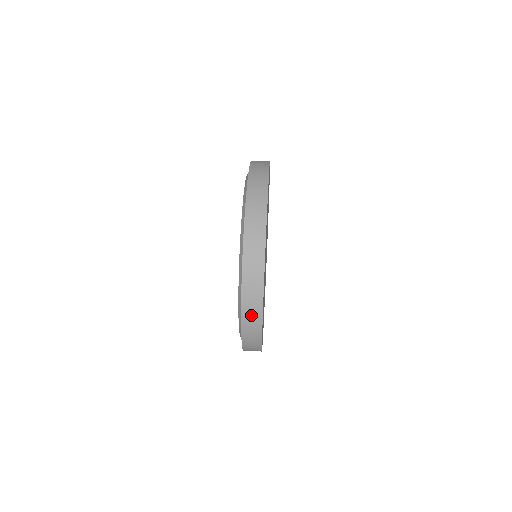
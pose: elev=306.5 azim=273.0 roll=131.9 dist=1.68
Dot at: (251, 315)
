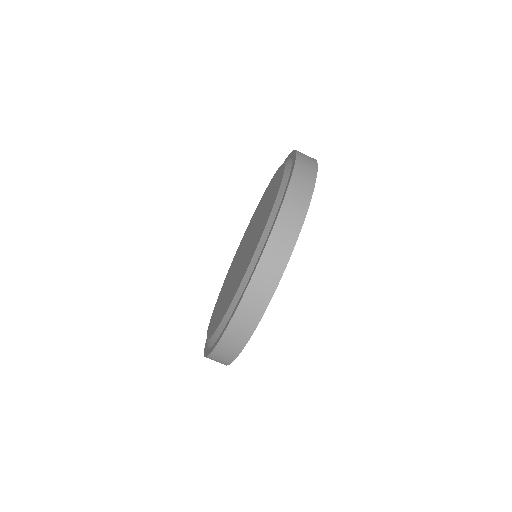
Dot at: (218, 360)
